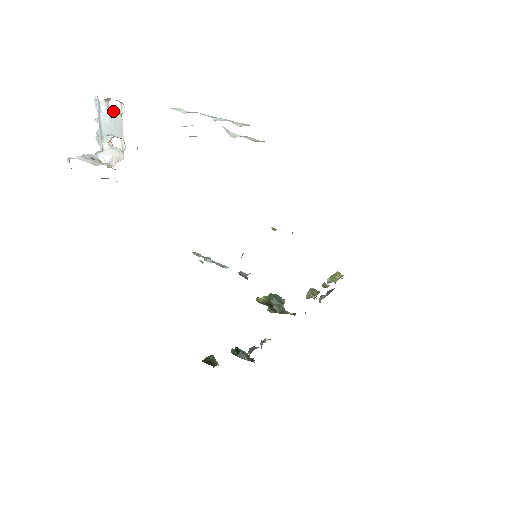
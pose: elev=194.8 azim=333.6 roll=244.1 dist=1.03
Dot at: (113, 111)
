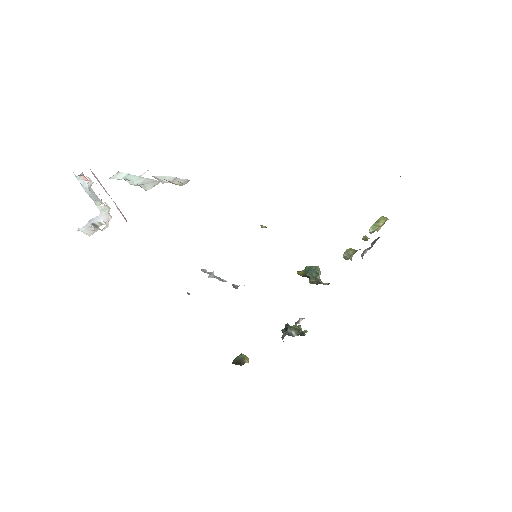
Dot at: (89, 182)
